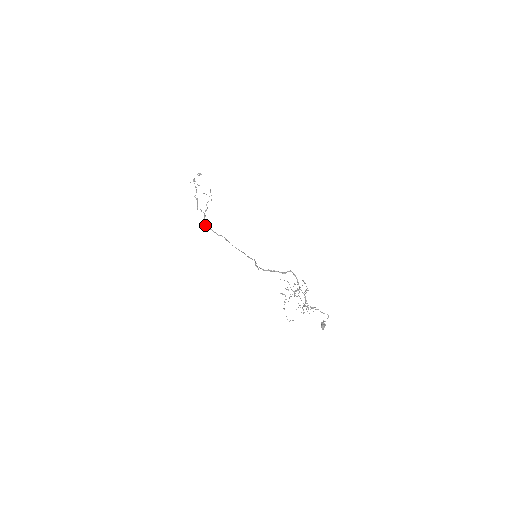
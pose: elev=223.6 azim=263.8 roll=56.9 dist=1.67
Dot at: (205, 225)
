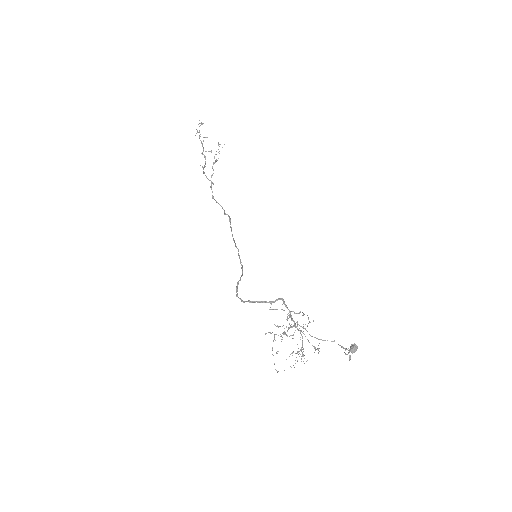
Dot at: (212, 196)
